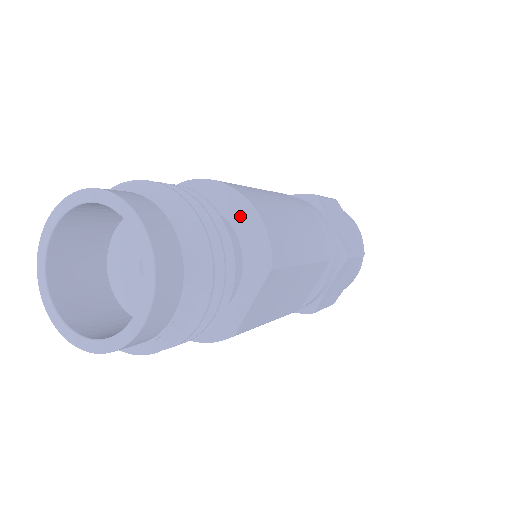
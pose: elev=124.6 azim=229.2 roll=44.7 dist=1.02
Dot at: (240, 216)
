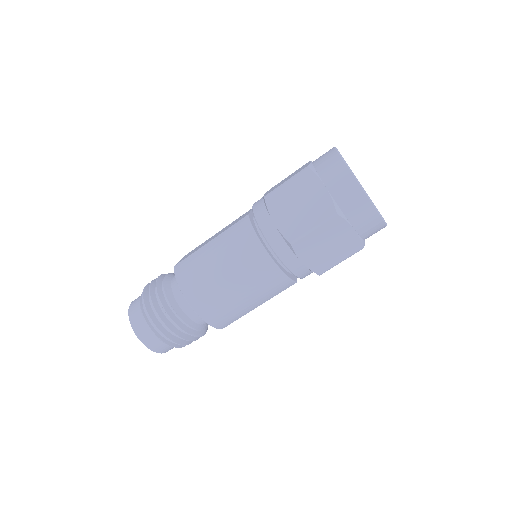
Dot at: occluded
